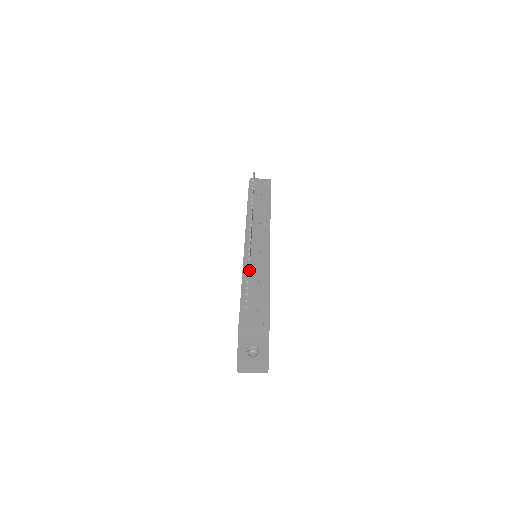
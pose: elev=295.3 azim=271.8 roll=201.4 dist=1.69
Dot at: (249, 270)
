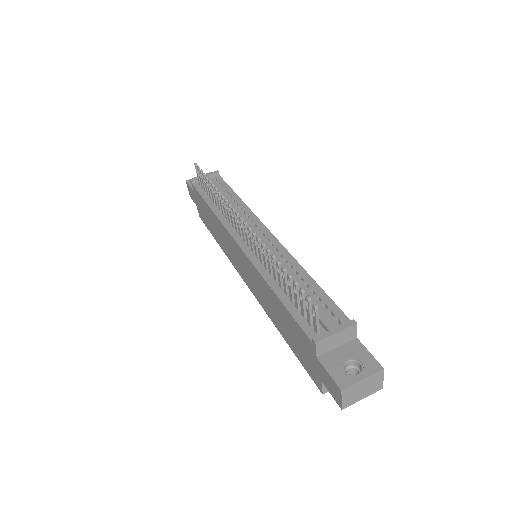
Dot at: occluded
